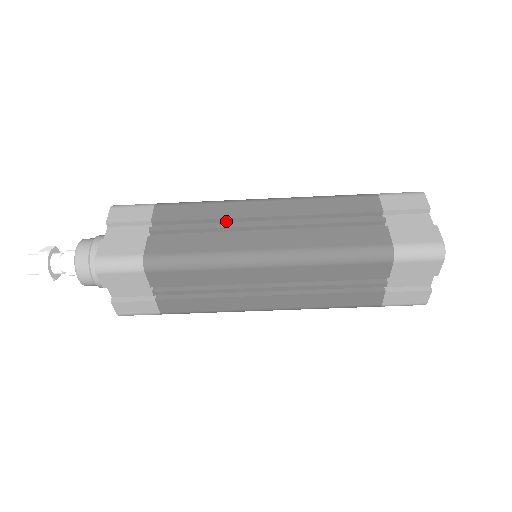
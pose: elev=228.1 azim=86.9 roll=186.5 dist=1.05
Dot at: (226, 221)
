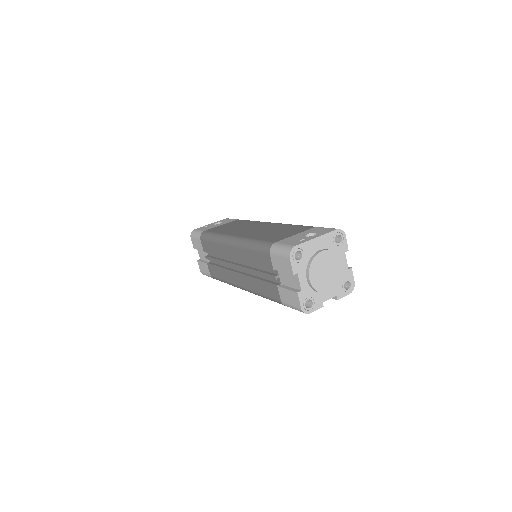
Dot at: occluded
